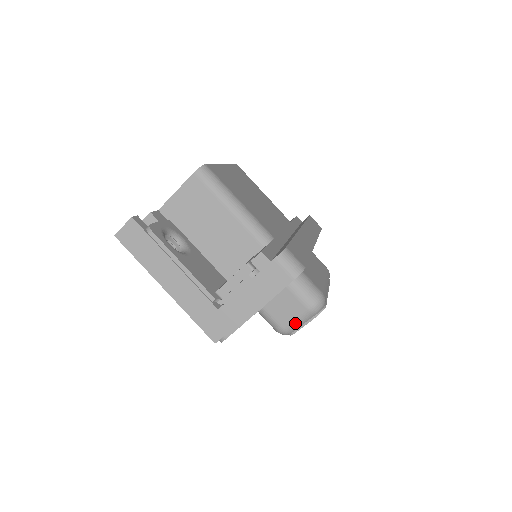
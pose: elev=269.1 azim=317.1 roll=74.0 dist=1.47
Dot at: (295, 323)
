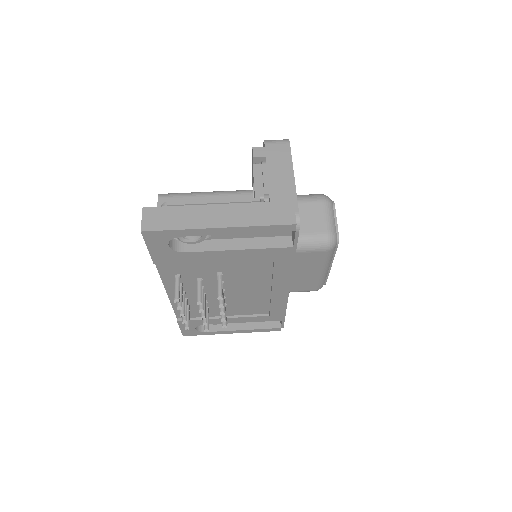
Dot at: (329, 221)
